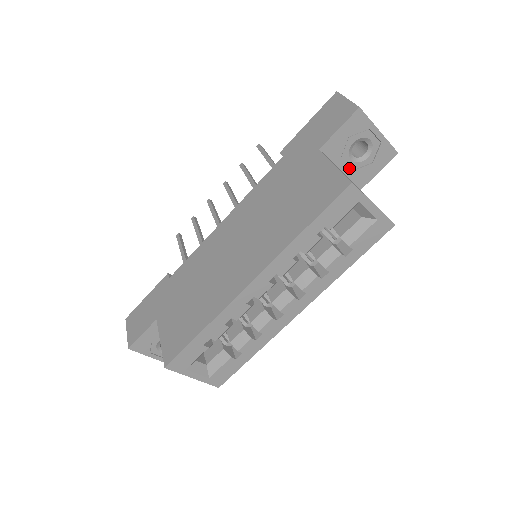
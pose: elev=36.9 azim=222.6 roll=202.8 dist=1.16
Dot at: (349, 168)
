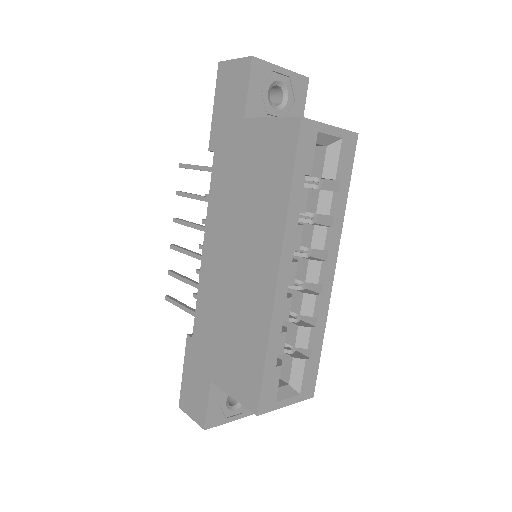
Dot at: occluded
